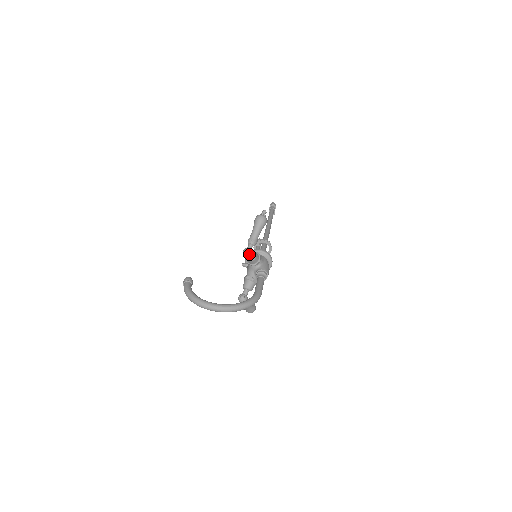
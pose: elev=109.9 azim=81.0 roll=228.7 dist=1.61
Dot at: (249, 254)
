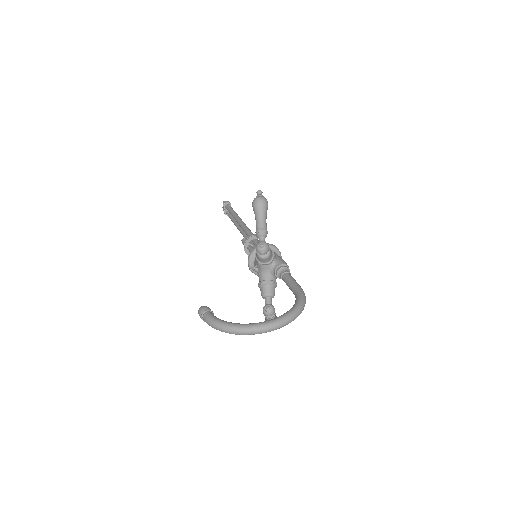
Dot at: (266, 248)
